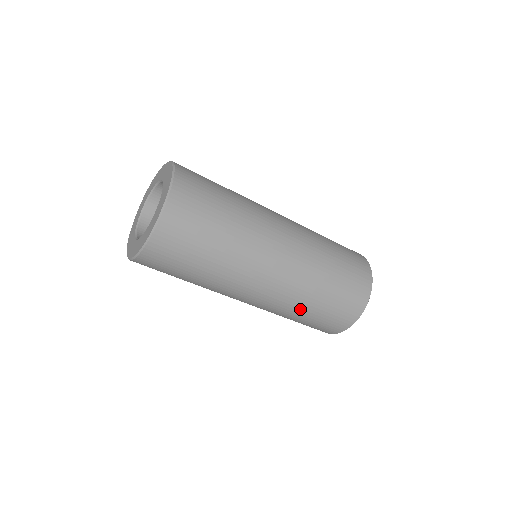
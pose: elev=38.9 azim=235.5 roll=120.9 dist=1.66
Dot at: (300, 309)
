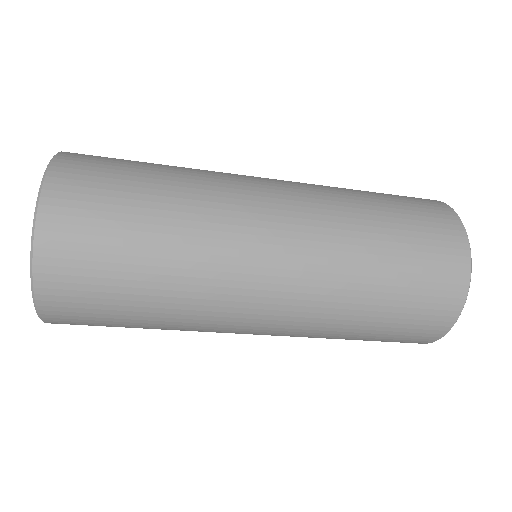
Dot at: (362, 278)
